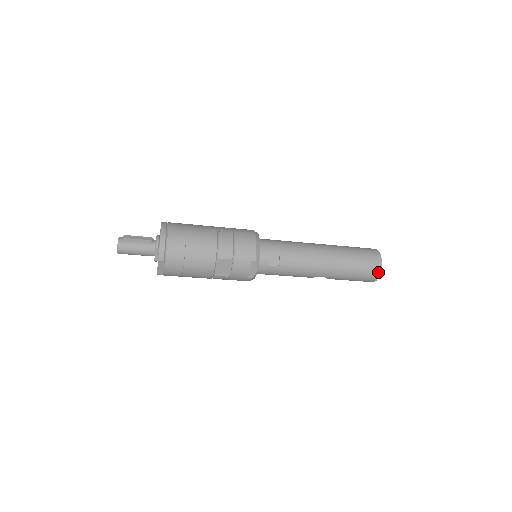
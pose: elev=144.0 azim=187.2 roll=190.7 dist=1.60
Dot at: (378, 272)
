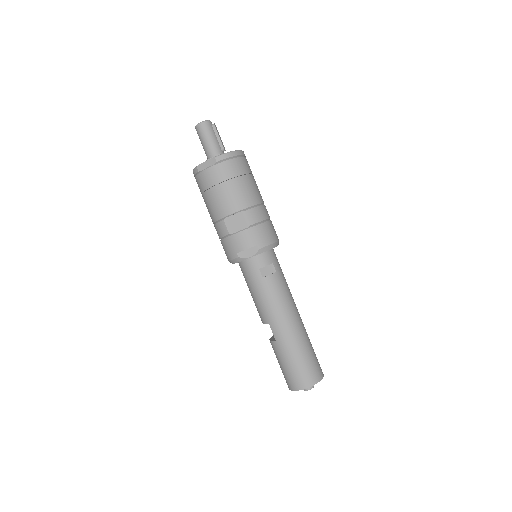
Dot at: (308, 384)
